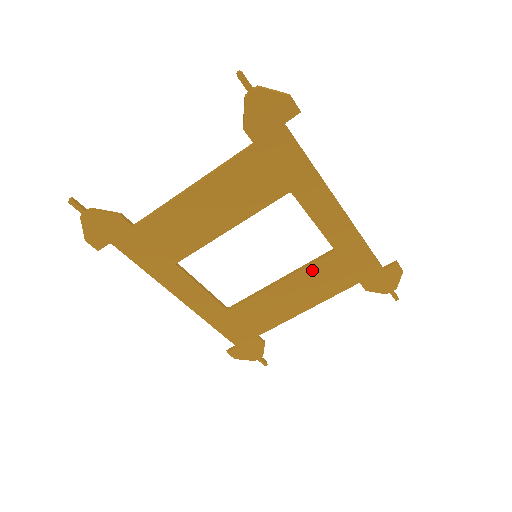
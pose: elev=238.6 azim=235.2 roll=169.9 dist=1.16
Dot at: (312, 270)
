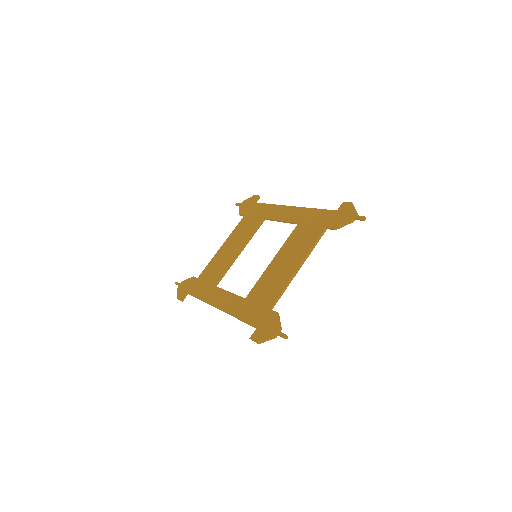
Dot at: (290, 241)
